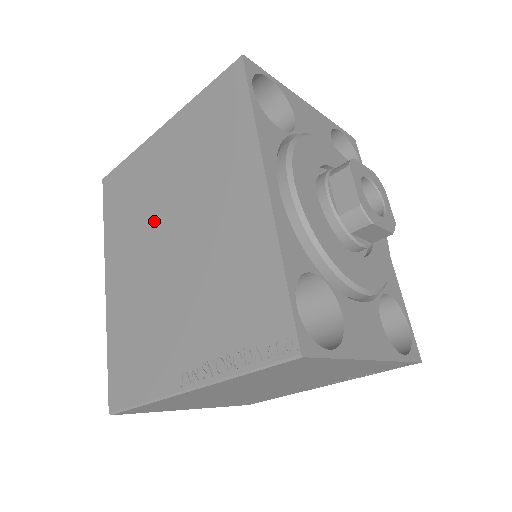
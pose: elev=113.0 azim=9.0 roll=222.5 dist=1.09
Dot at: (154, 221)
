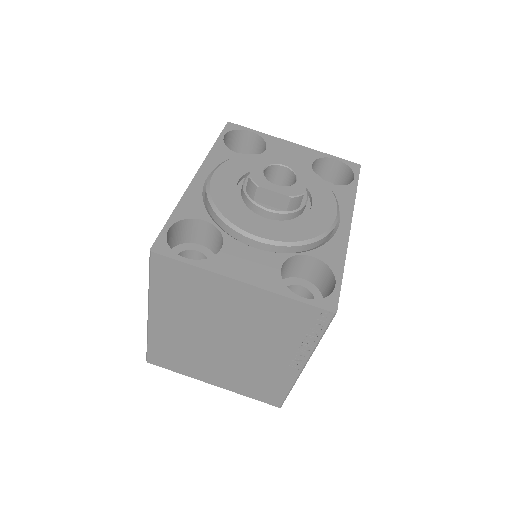
Dot at: occluded
